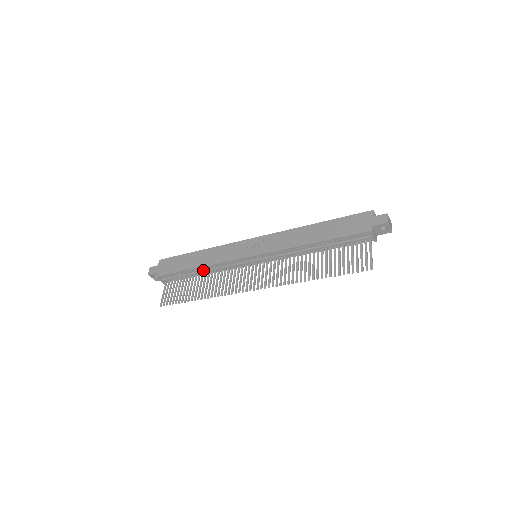
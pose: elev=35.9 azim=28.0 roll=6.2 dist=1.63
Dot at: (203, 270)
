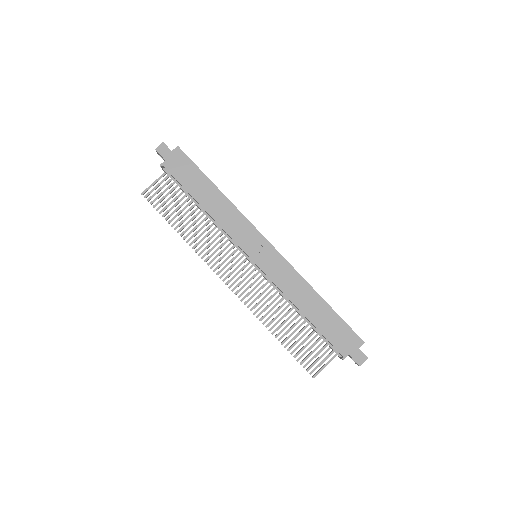
Dot at: (205, 211)
